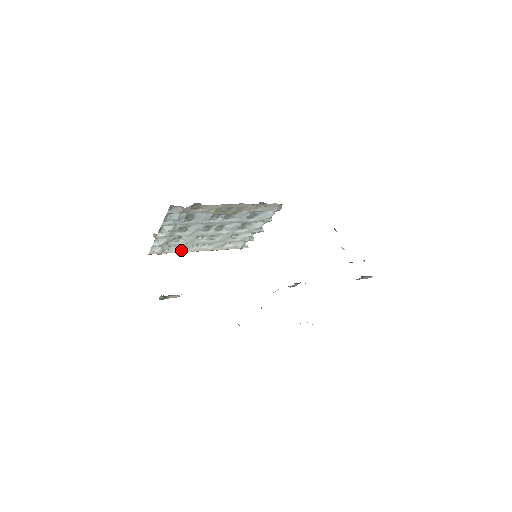
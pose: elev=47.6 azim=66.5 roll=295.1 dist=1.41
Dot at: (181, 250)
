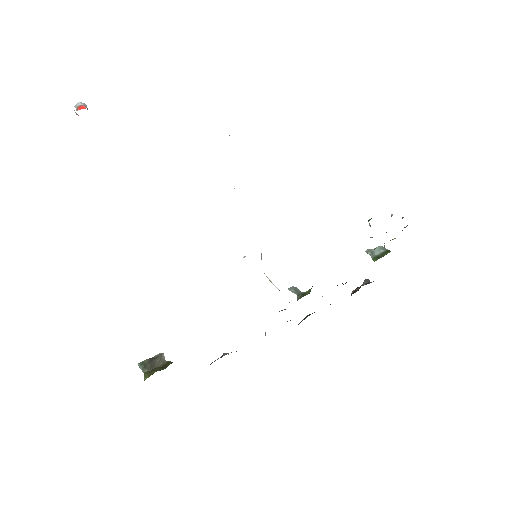
Dot at: occluded
